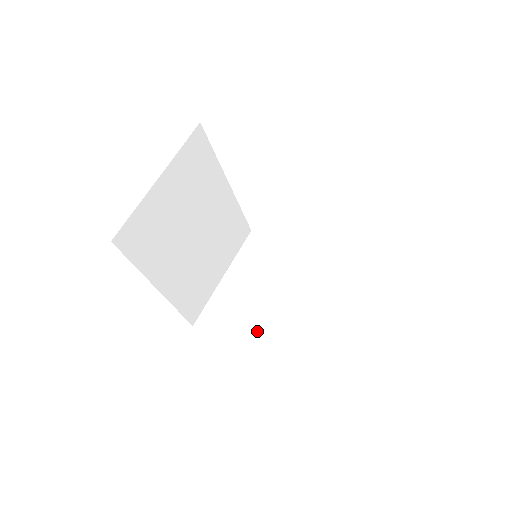
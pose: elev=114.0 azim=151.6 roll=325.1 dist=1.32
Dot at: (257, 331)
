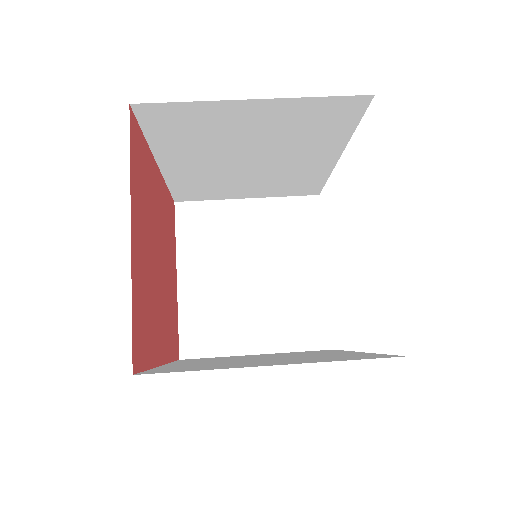
Dot at: (204, 276)
